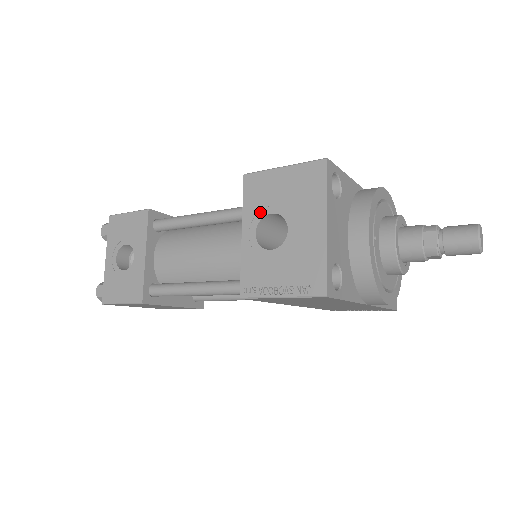
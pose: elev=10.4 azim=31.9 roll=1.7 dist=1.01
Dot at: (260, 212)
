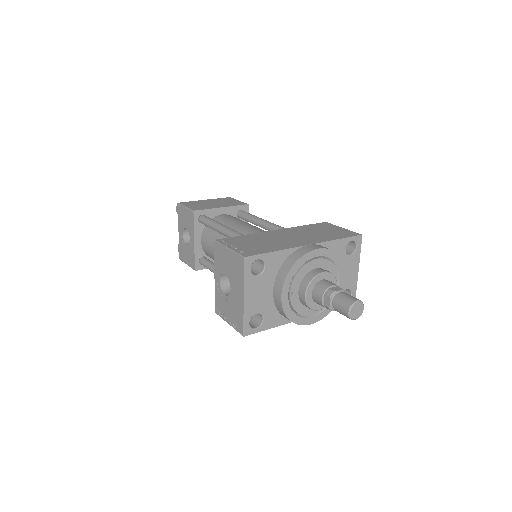
Dot at: (221, 270)
